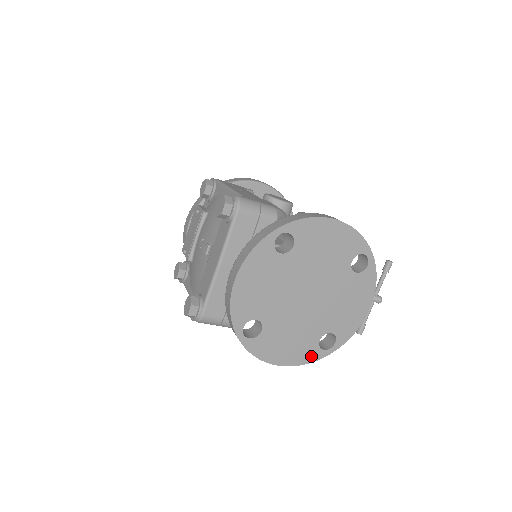
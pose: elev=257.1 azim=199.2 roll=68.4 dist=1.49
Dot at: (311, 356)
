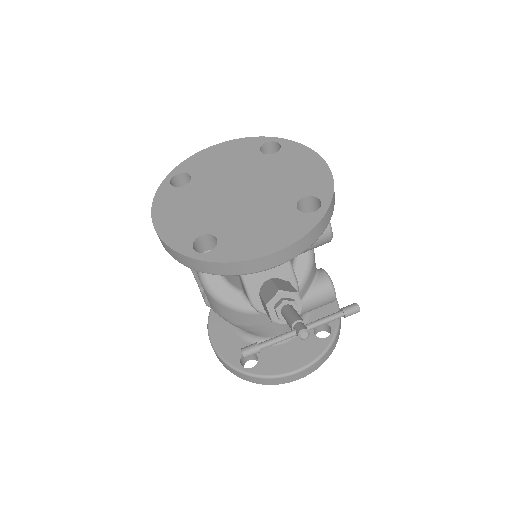
Dot at: (178, 242)
